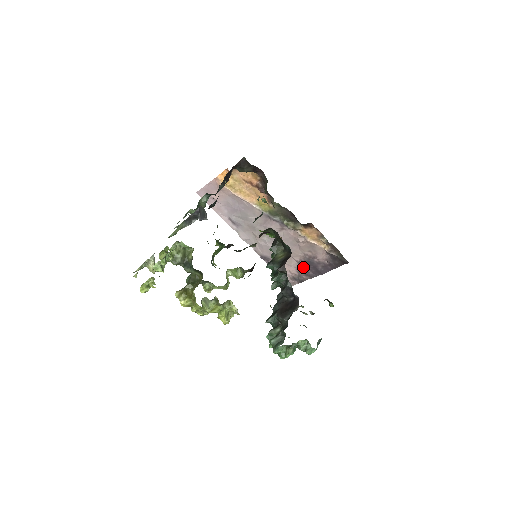
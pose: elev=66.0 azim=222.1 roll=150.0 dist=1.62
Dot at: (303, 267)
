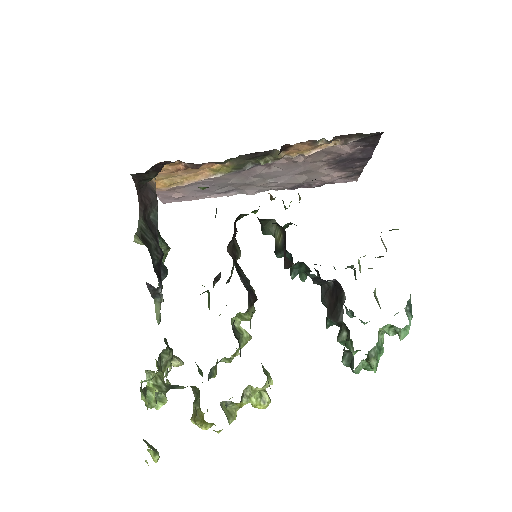
Dot at: (342, 167)
